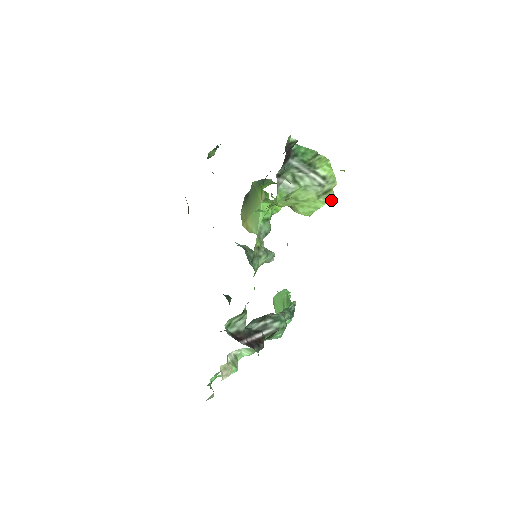
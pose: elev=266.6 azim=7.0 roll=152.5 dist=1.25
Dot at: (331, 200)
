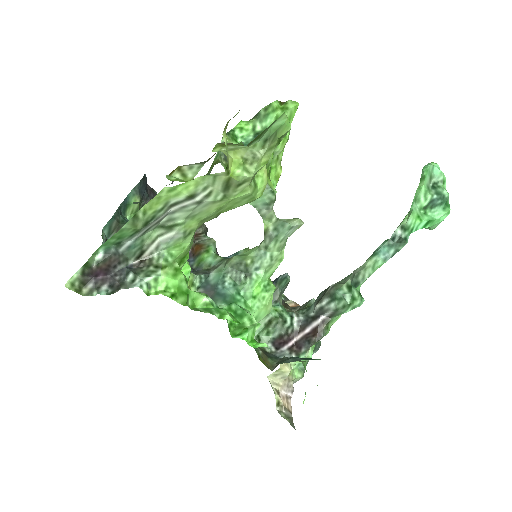
Dot at: (250, 180)
